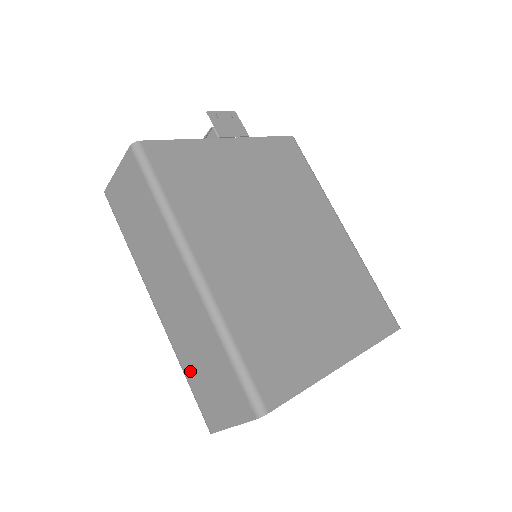
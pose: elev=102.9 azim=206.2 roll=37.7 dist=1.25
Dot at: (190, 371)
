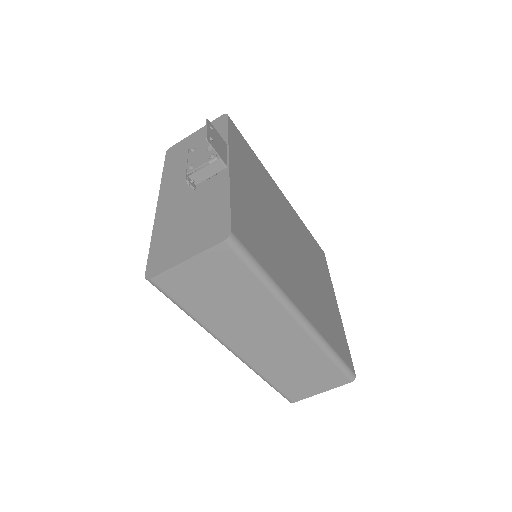
Dot at: (278, 379)
